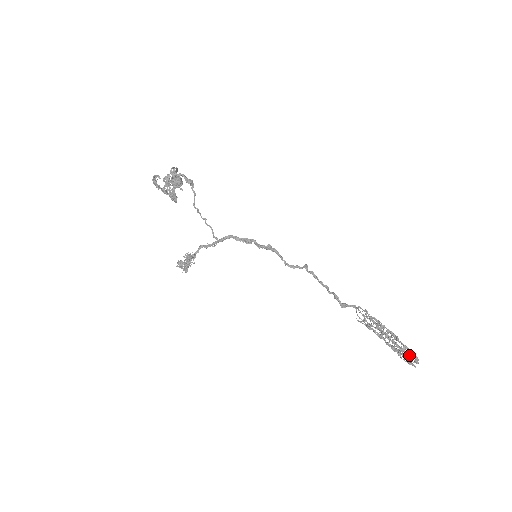
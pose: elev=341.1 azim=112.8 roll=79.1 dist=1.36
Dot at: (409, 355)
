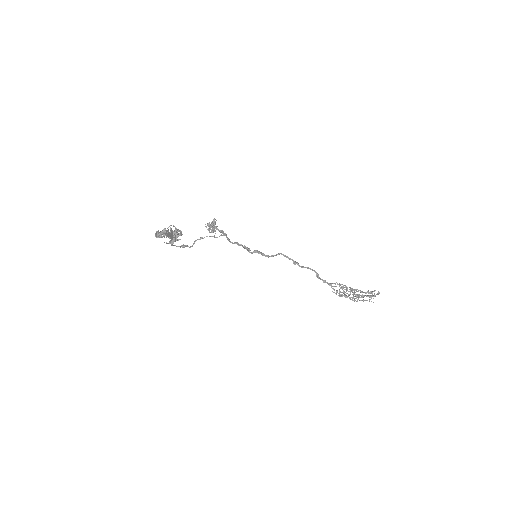
Dot at: (372, 293)
